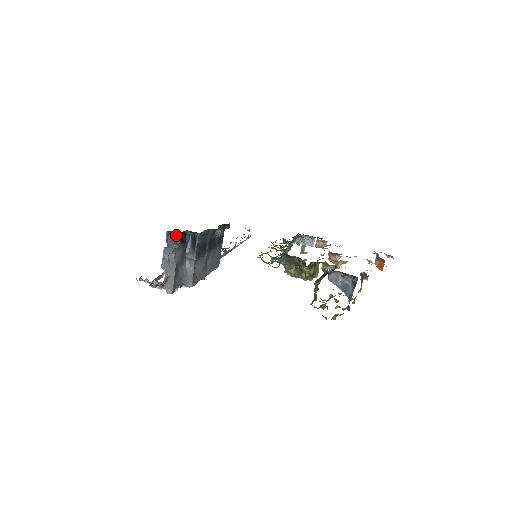
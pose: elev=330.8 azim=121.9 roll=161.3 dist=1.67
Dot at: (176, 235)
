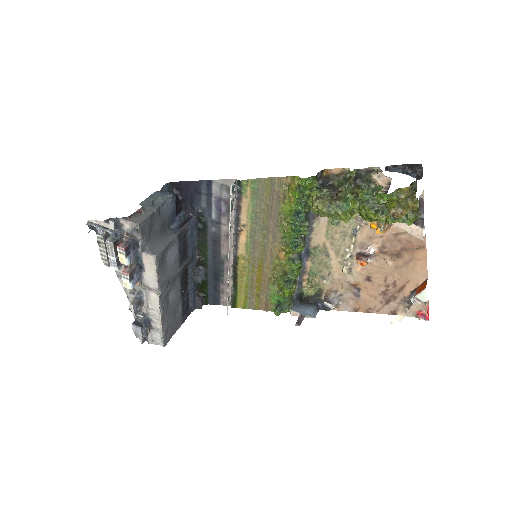
Dot at: (174, 195)
